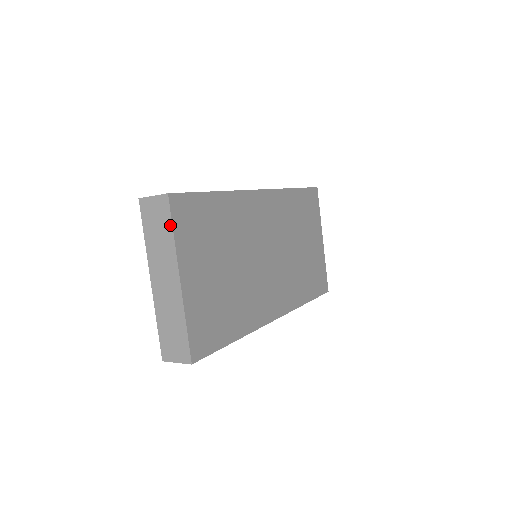
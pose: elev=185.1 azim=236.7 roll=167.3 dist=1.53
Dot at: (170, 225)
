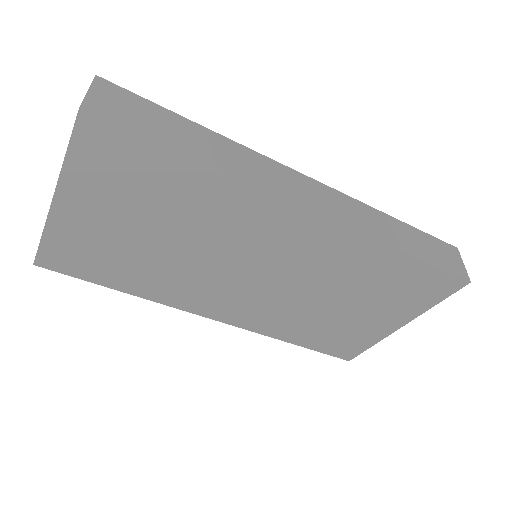
Dot at: (69, 142)
